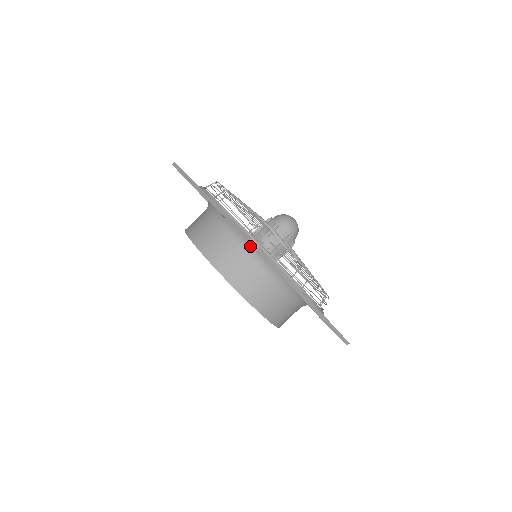
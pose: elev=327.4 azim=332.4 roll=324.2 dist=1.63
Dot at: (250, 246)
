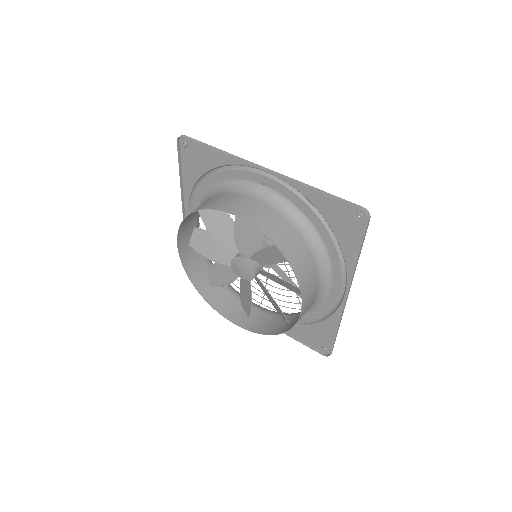
Dot at: (307, 230)
